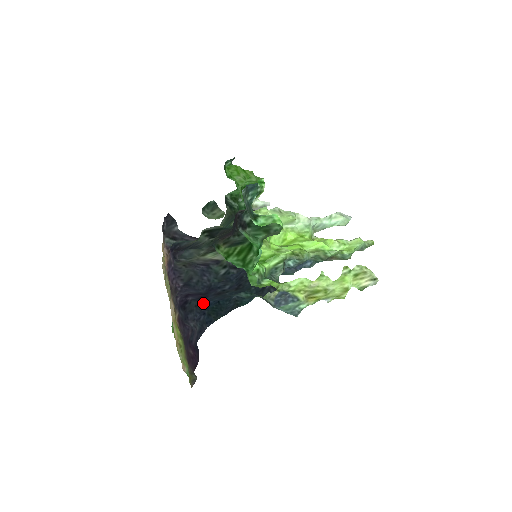
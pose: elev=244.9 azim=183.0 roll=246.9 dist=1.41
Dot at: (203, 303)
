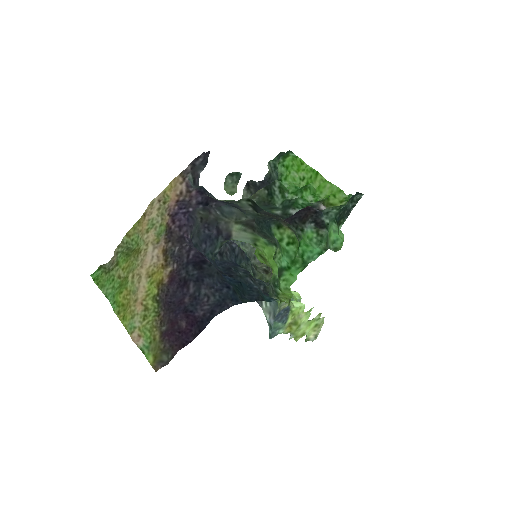
Dot at: (221, 274)
